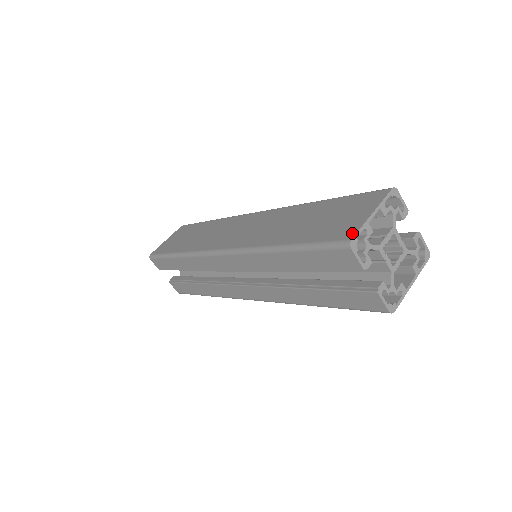
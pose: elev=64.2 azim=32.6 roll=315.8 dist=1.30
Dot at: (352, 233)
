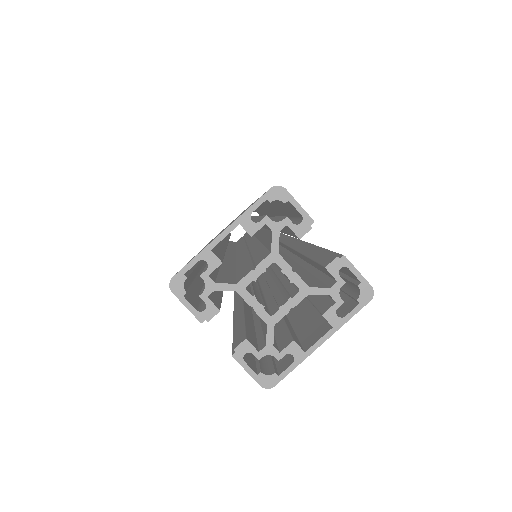
Dot at: (184, 266)
